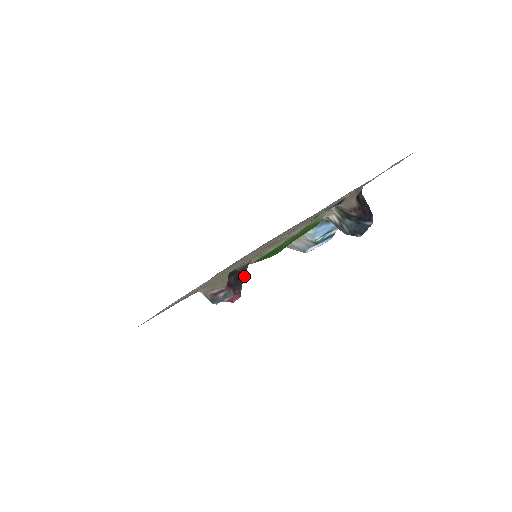
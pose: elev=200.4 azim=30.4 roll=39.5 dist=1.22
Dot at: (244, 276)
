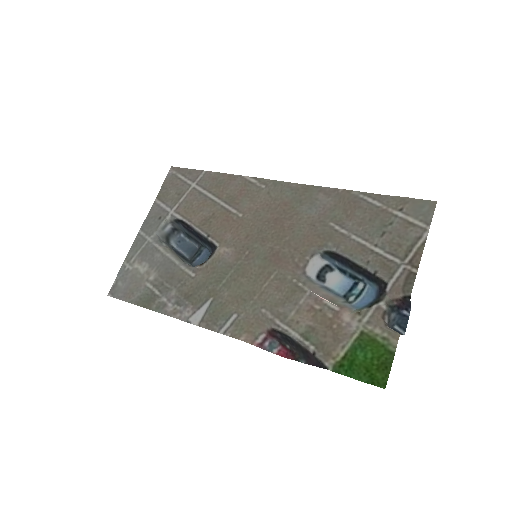
Dot at: (308, 358)
